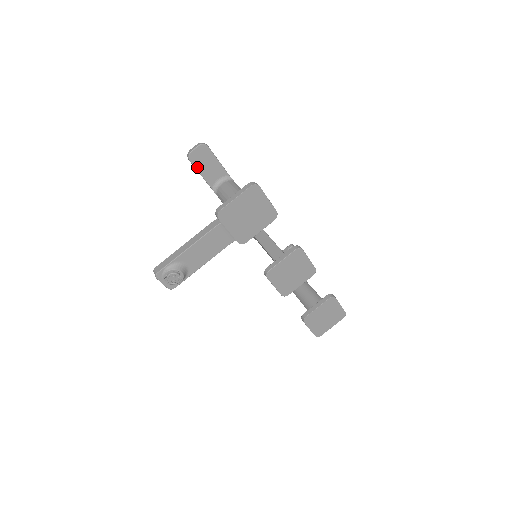
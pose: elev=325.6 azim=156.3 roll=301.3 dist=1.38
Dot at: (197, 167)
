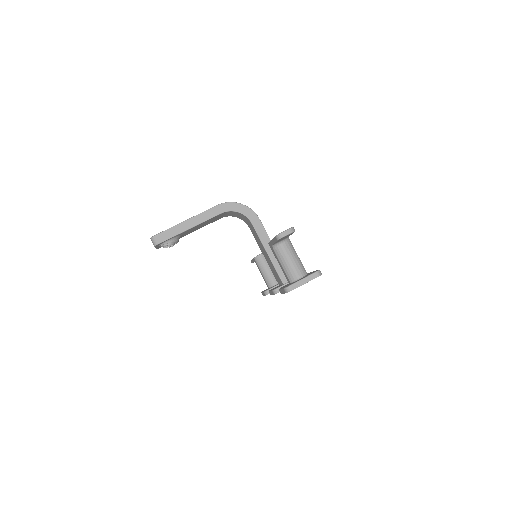
Dot at: (277, 241)
